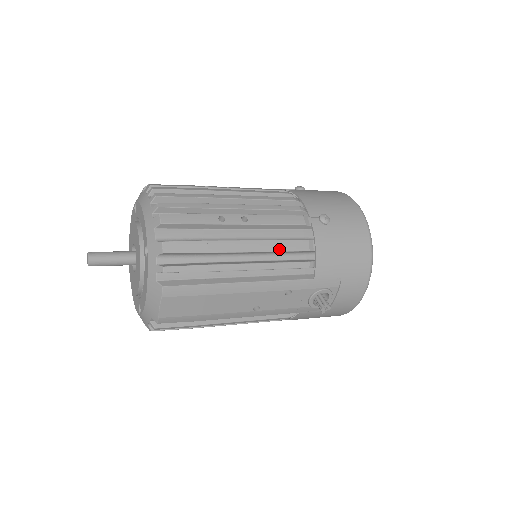
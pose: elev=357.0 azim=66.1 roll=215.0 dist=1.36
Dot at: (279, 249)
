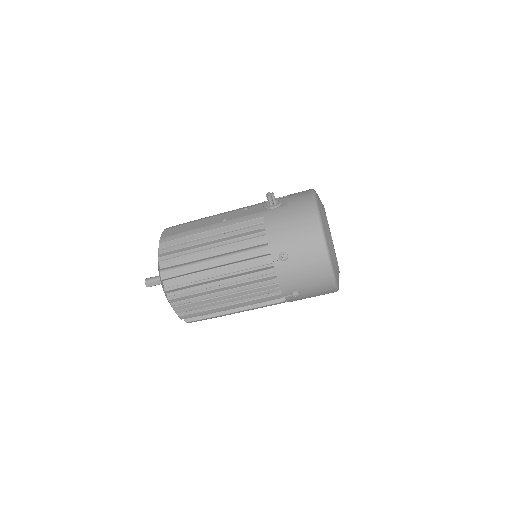
Dot at: occluded
